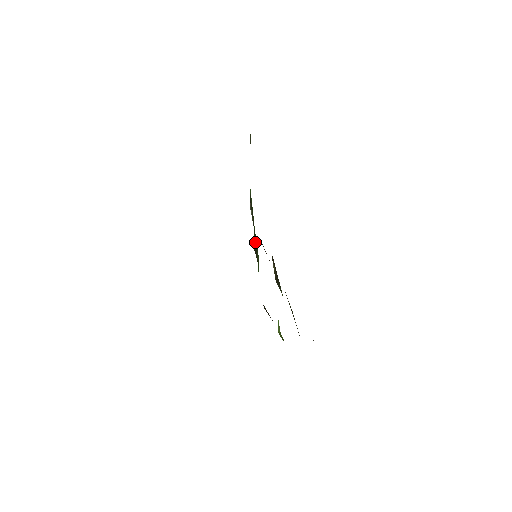
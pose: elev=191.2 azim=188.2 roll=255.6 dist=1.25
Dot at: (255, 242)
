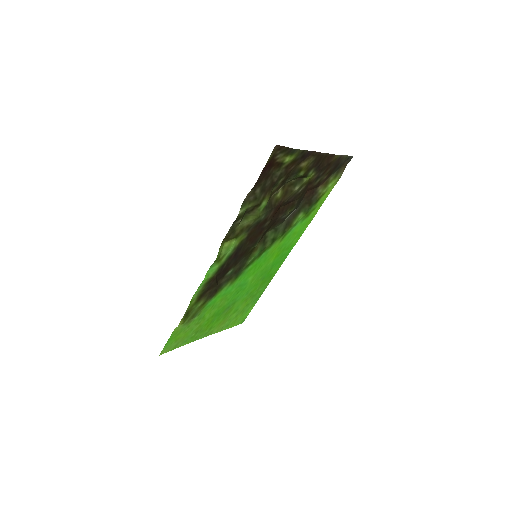
Dot at: (269, 240)
